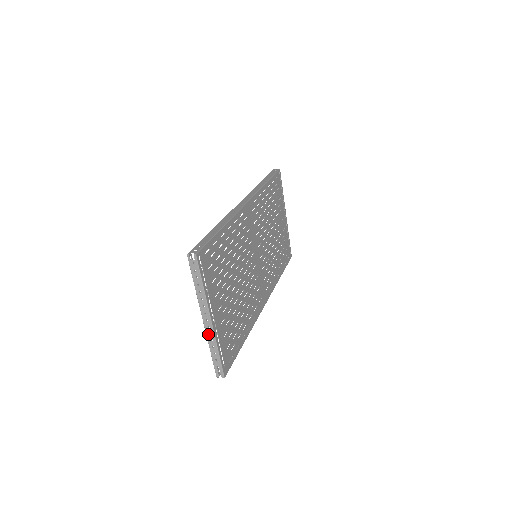
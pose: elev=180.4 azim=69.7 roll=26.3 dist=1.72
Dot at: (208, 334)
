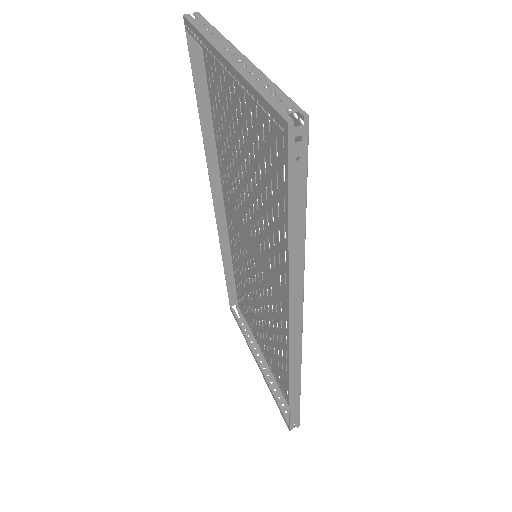
Dot at: (253, 349)
